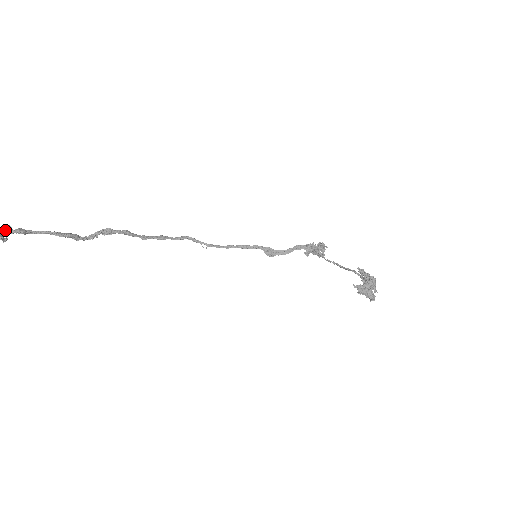
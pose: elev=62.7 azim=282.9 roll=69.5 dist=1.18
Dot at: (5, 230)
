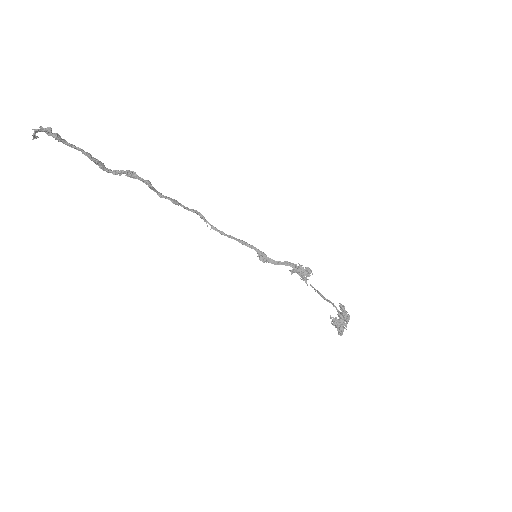
Dot at: (44, 129)
